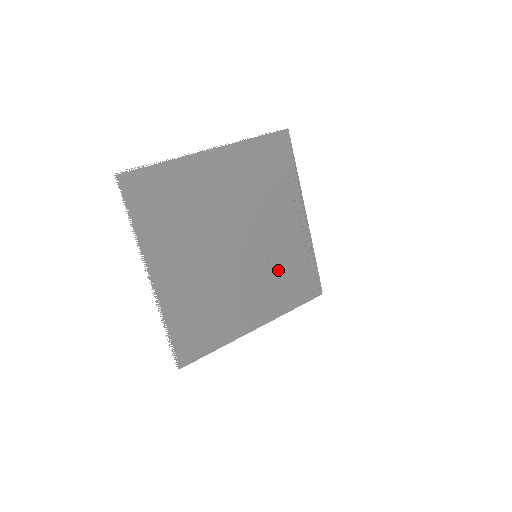
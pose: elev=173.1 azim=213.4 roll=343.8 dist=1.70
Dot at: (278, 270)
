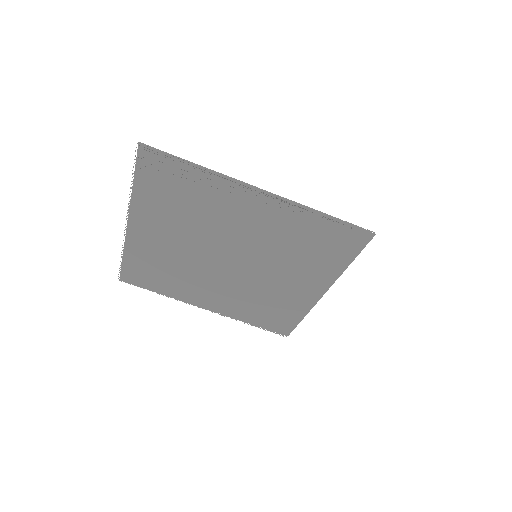
Dot at: (291, 250)
